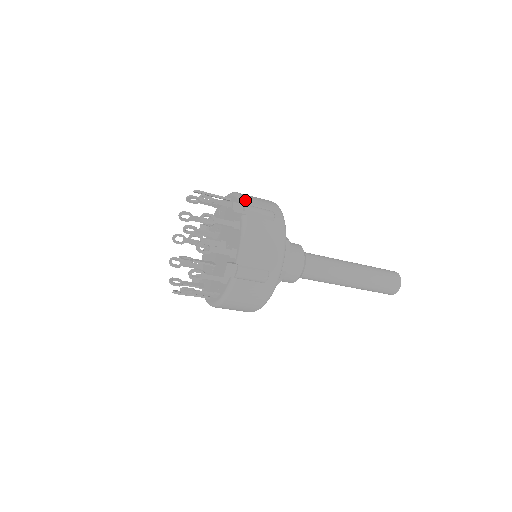
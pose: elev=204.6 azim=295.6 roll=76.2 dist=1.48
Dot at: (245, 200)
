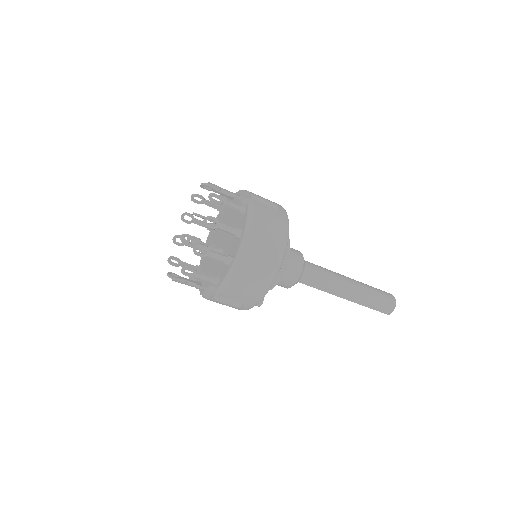
Dot at: occluded
